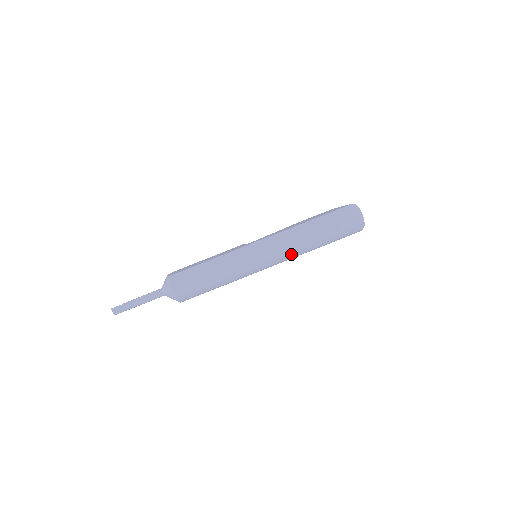
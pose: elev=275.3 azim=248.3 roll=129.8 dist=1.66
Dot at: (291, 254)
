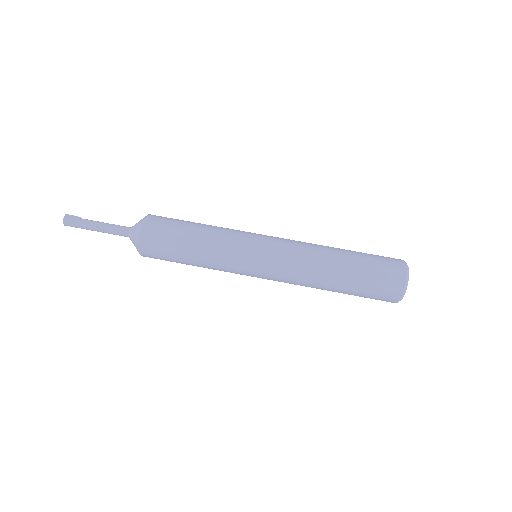
Dot at: (298, 267)
